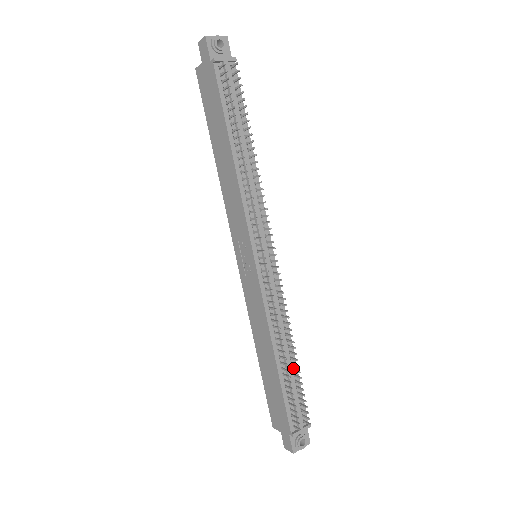
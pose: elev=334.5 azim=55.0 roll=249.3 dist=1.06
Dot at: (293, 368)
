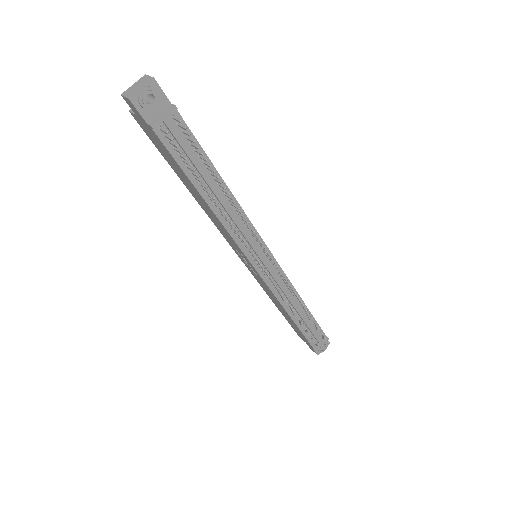
Dot at: (308, 315)
